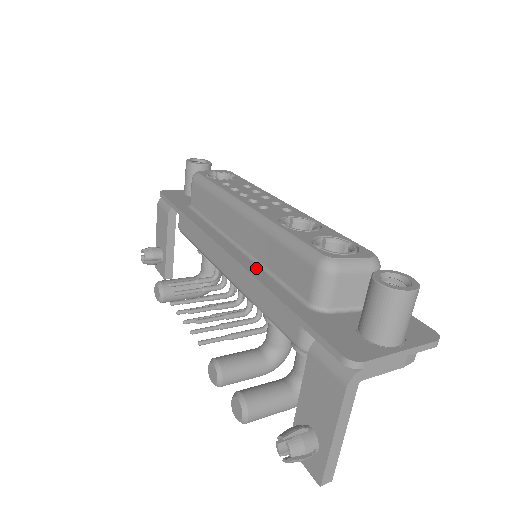
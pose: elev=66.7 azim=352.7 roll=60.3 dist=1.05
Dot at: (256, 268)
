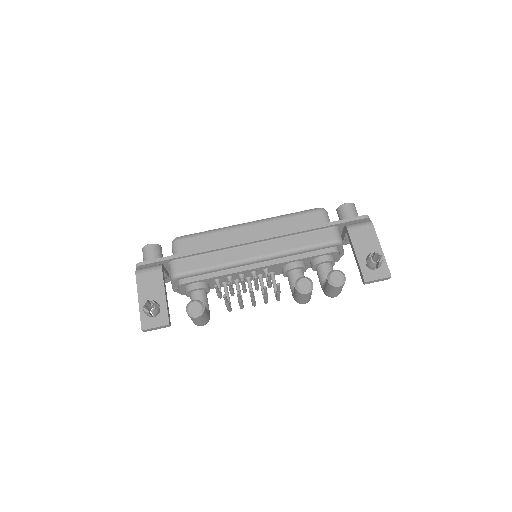
Dot at: occluded
